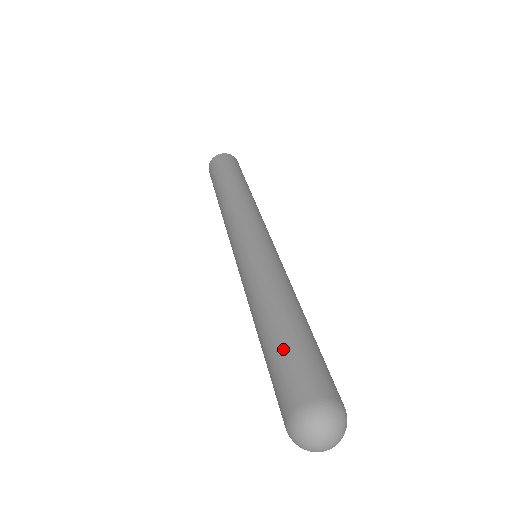
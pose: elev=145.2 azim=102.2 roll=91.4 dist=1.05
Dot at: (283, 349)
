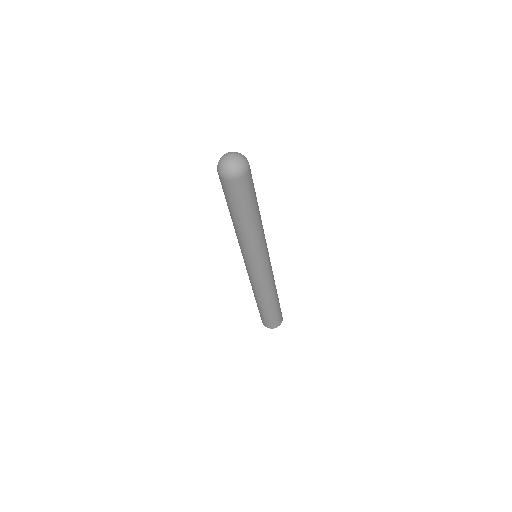
Dot at: occluded
